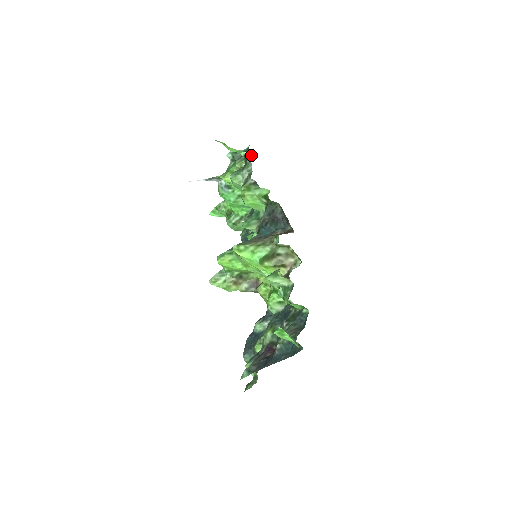
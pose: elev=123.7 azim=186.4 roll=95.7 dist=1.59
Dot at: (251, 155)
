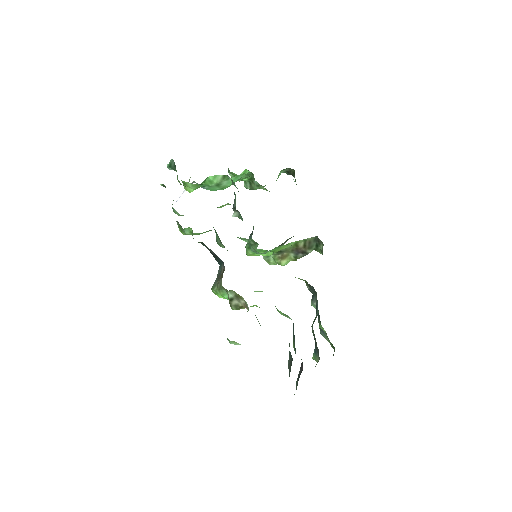
Dot at: (164, 185)
